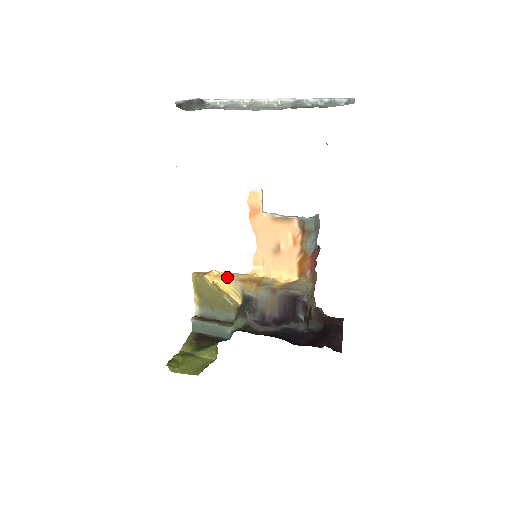
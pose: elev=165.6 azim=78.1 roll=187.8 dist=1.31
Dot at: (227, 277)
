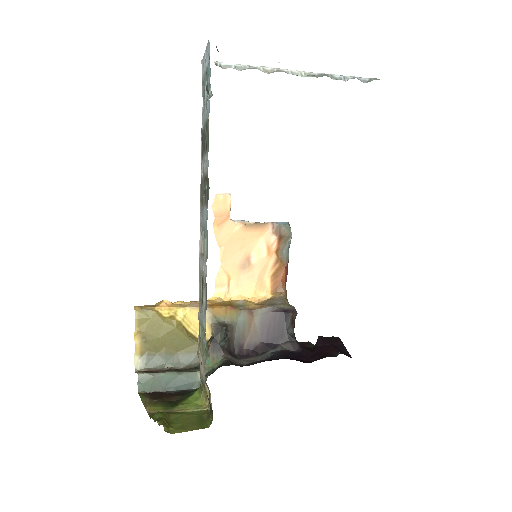
Dot at: (188, 305)
